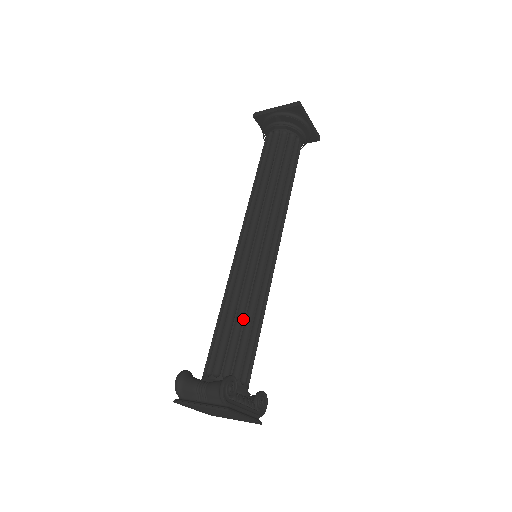
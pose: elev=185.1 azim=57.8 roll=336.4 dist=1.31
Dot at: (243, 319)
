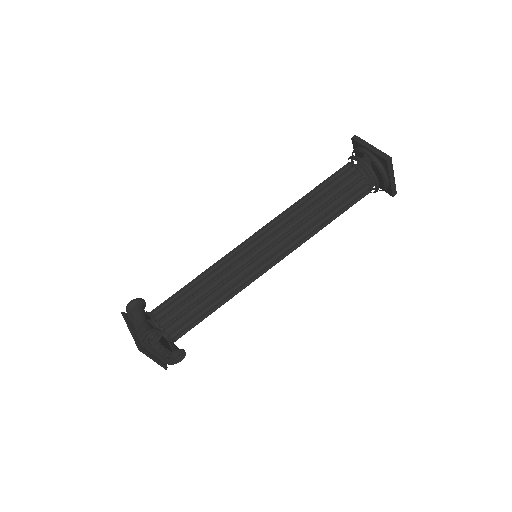
Dot at: (202, 297)
